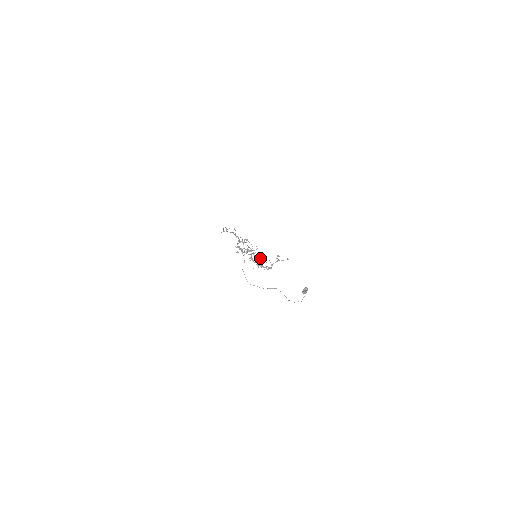
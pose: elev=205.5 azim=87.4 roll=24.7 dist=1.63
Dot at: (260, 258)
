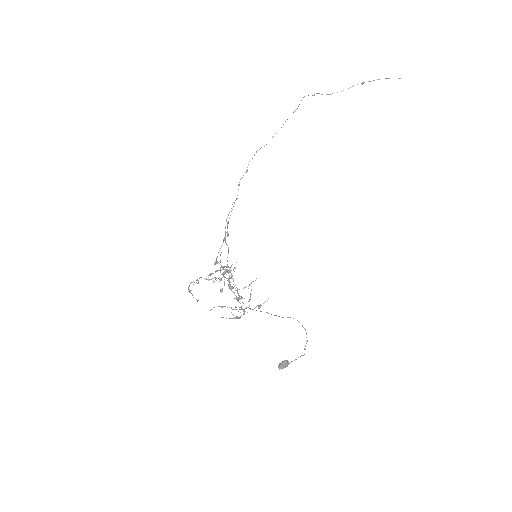
Dot at: (222, 306)
